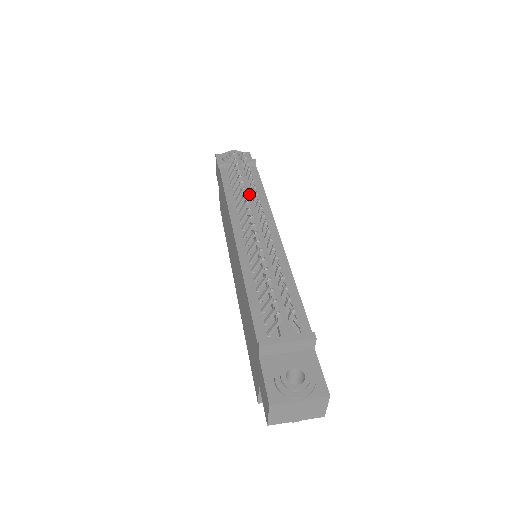
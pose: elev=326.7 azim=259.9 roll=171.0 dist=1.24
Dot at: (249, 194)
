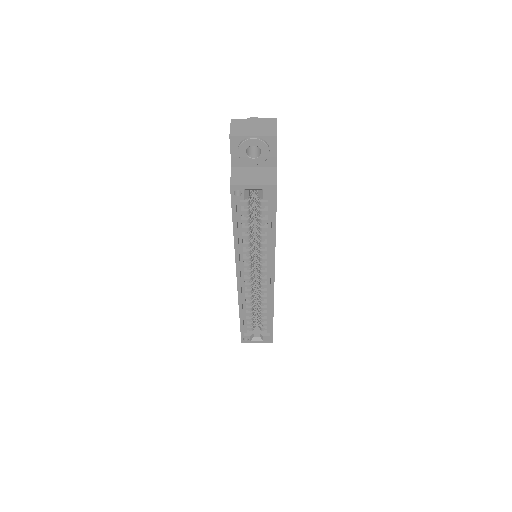
Dot at: occluded
